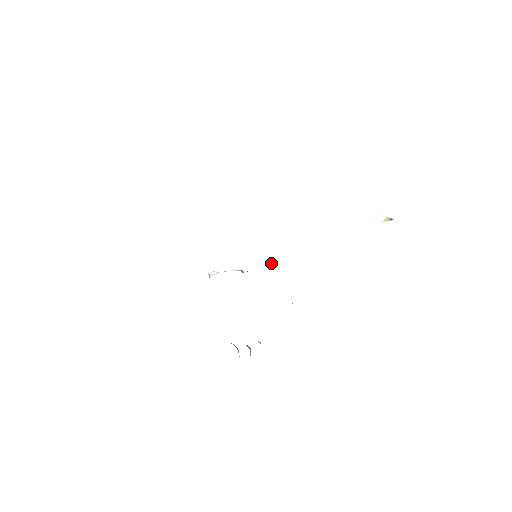
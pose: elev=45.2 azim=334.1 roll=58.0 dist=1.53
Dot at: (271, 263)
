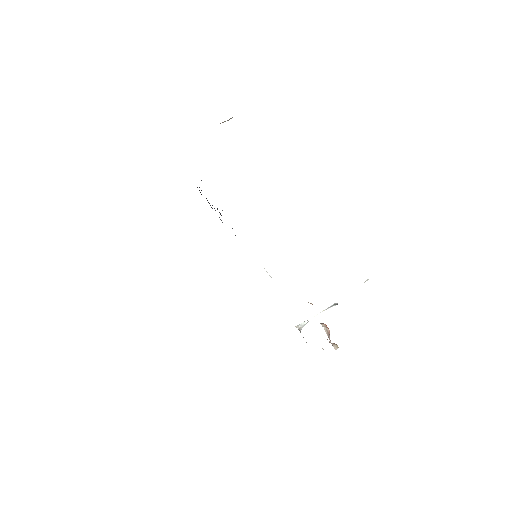
Dot at: (368, 279)
